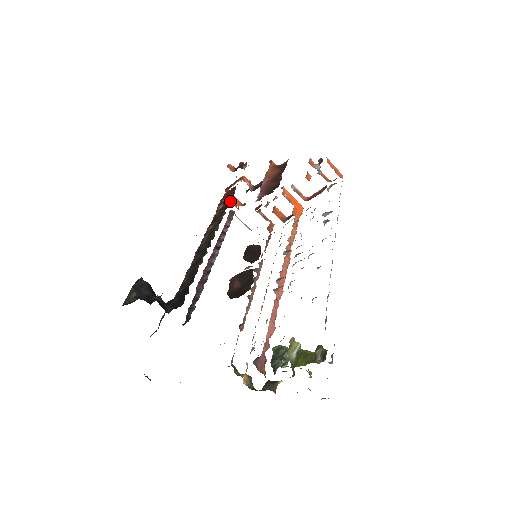
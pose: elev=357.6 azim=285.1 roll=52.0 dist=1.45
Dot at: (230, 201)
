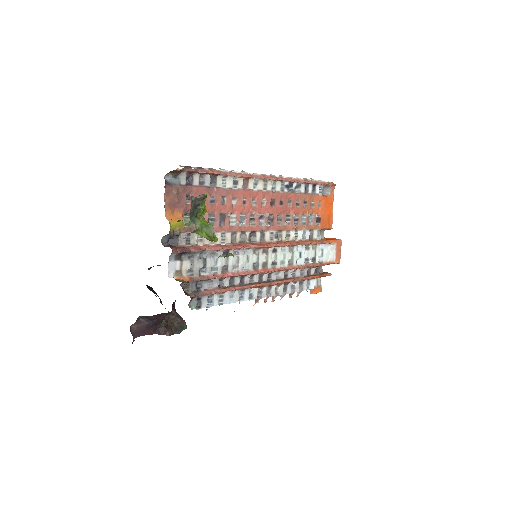
Dot at: occluded
